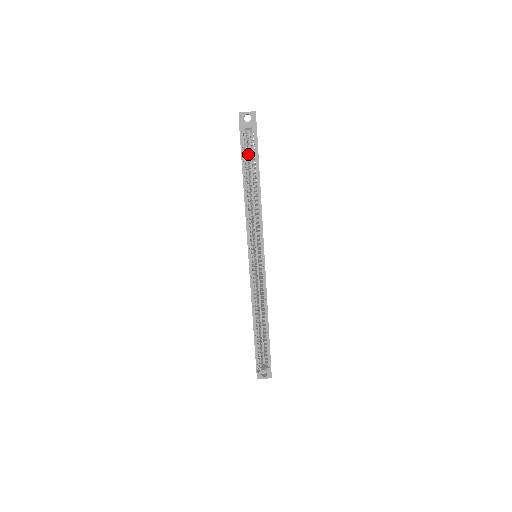
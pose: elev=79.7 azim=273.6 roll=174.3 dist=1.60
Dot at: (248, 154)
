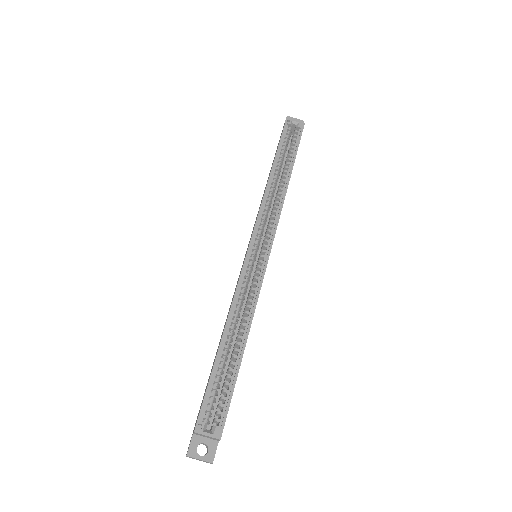
Dot at: (286, 145)
